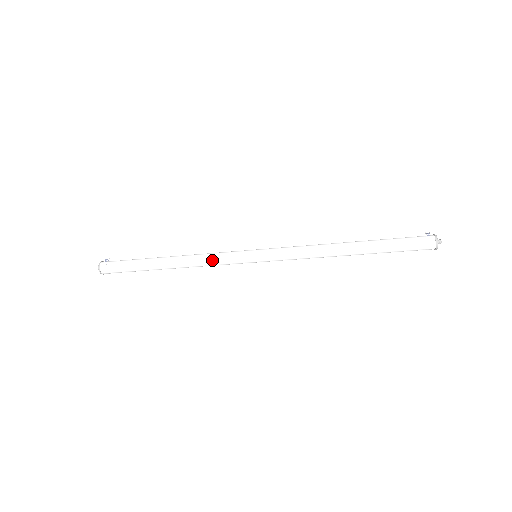
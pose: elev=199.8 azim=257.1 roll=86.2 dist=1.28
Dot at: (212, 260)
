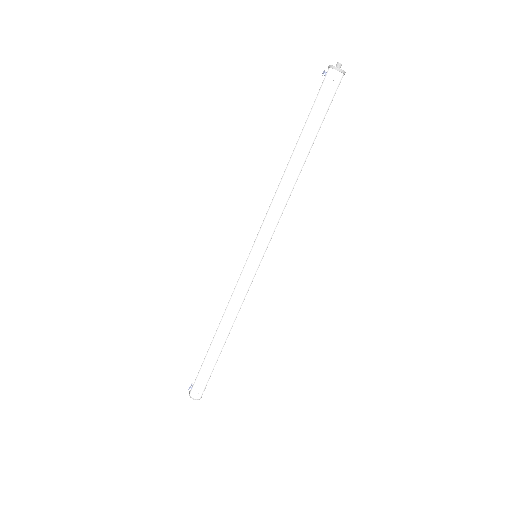
Dot at: (237, 298)
